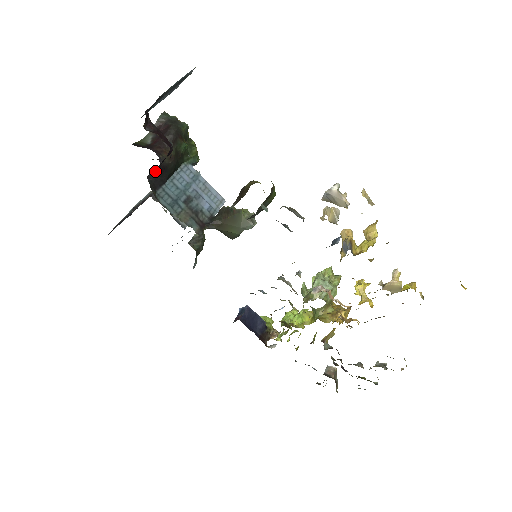
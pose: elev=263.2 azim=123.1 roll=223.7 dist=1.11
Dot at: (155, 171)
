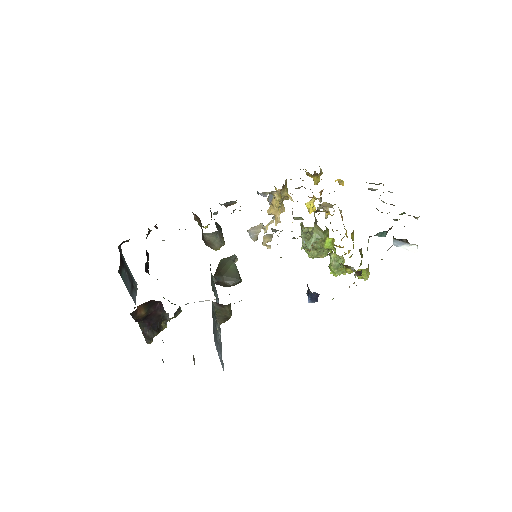
Dot at: occluded
